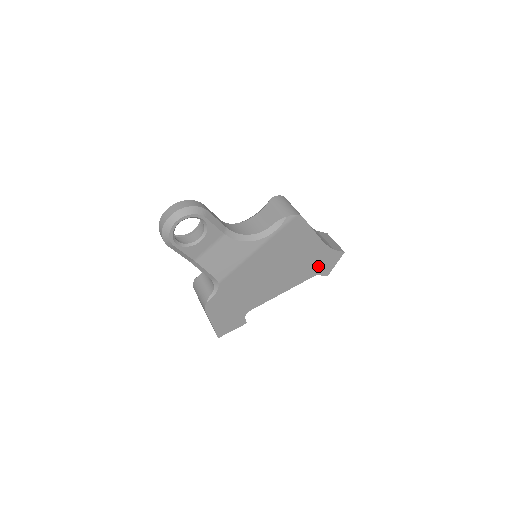
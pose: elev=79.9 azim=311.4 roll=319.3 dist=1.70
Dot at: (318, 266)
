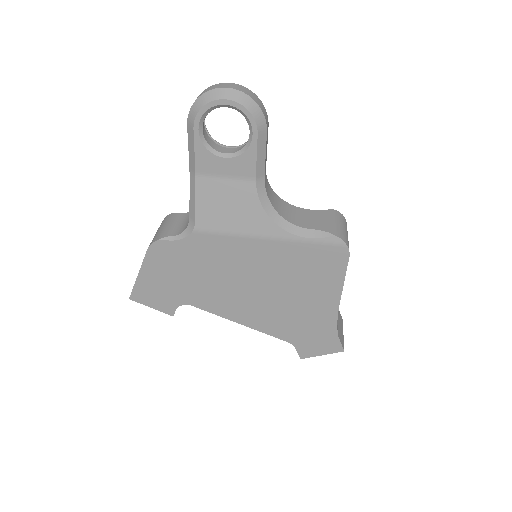
Dot at: (304, 335)
